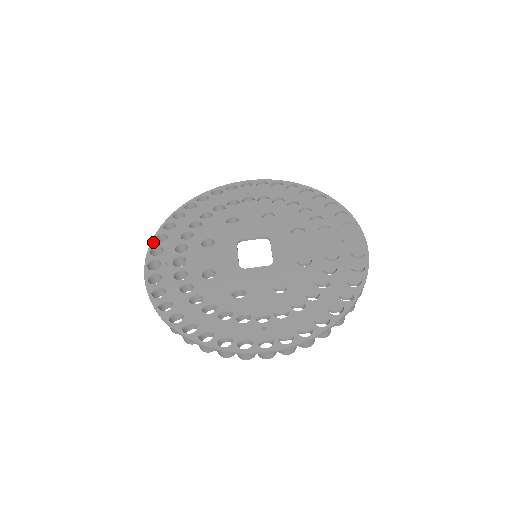
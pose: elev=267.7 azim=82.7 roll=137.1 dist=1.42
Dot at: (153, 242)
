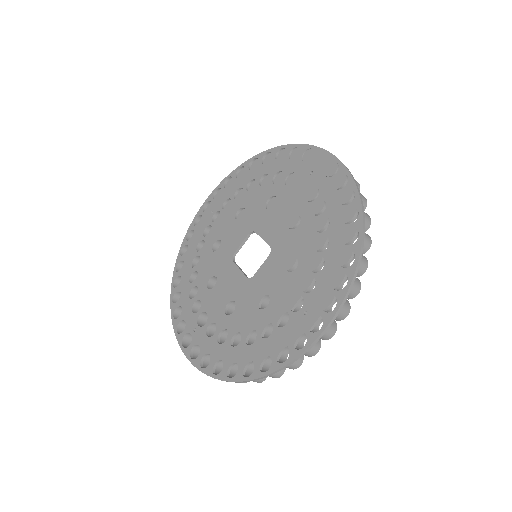
Dot at: (174, 322)
